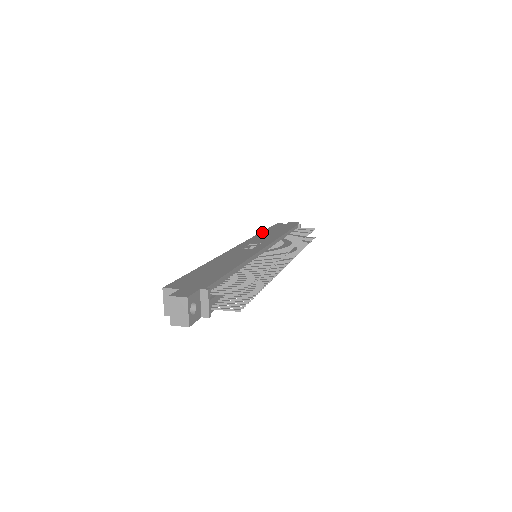
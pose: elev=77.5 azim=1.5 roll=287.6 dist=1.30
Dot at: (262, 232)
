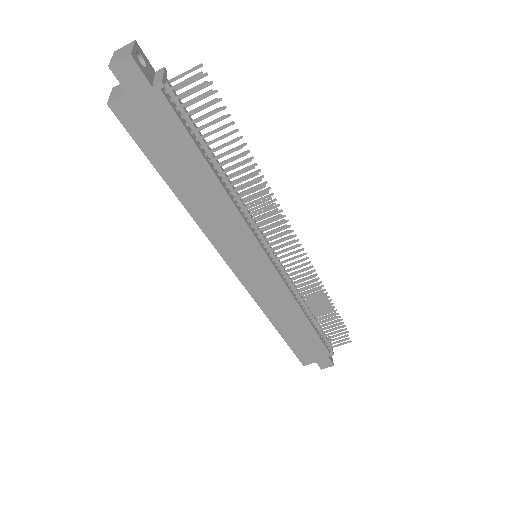
Dot at: occluded
